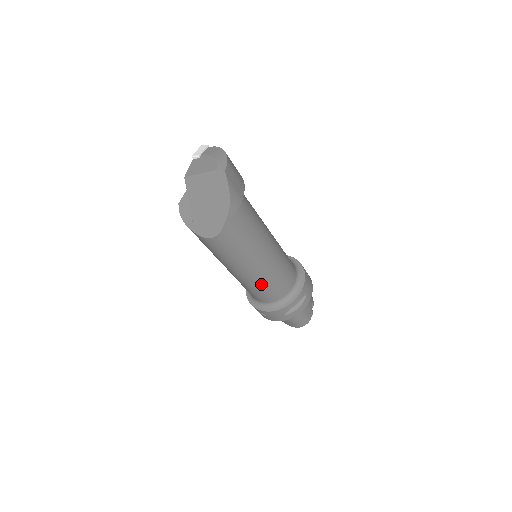
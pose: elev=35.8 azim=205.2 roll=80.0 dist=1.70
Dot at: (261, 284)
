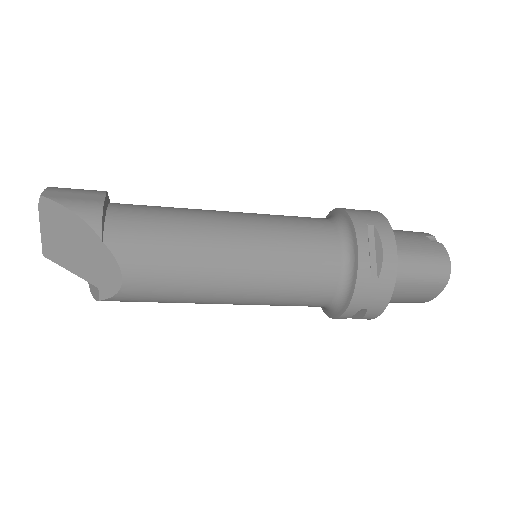
Dot at: (280, 272)
